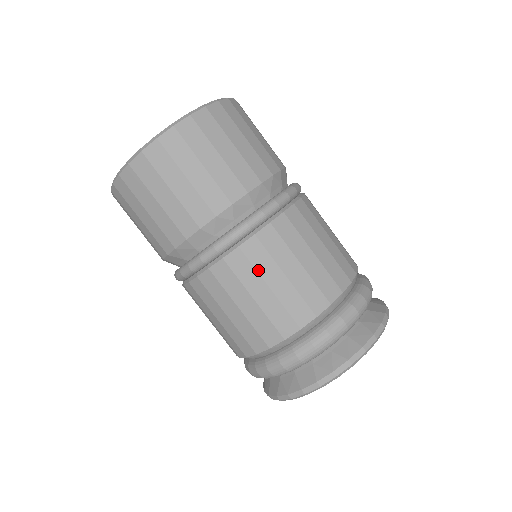
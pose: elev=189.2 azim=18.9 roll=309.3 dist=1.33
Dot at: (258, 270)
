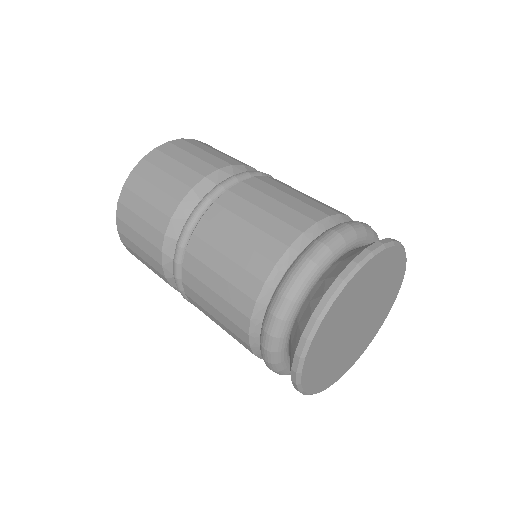
Dot at: (200, 295)
